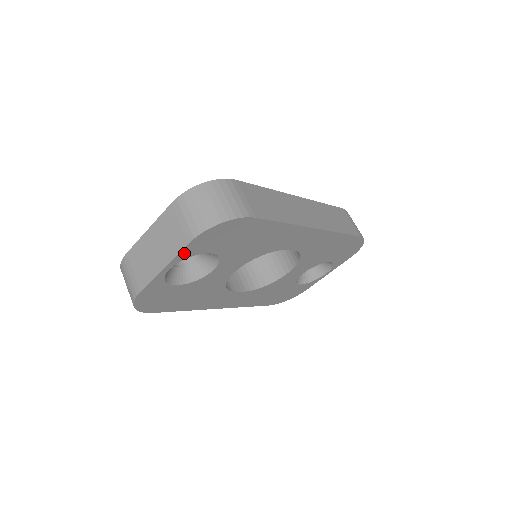
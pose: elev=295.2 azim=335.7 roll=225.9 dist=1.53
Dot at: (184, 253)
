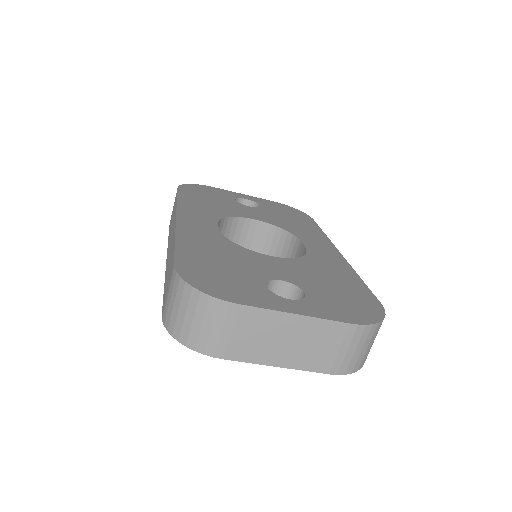
Dot at: occluded
